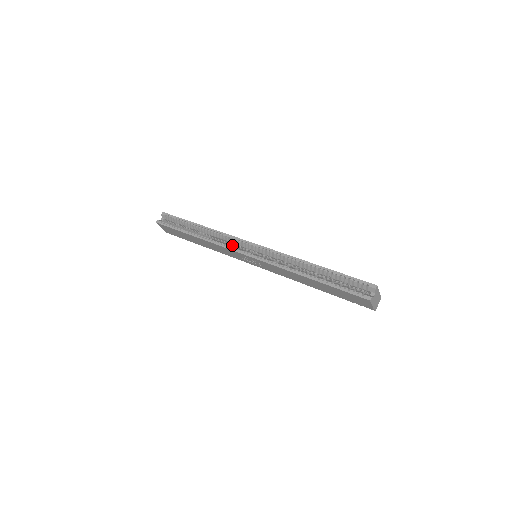
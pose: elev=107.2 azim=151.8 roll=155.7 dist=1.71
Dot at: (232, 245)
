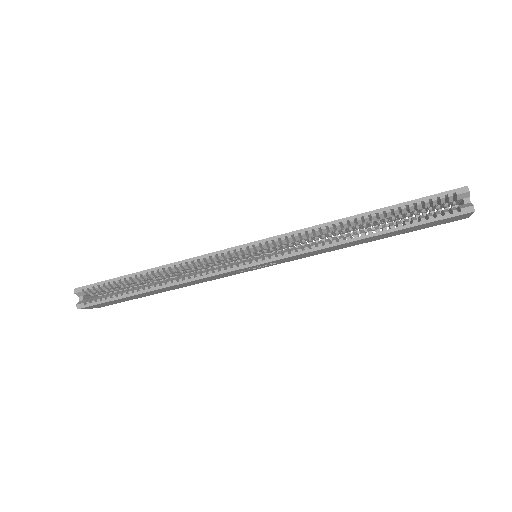
Dot at: (211, 265)
